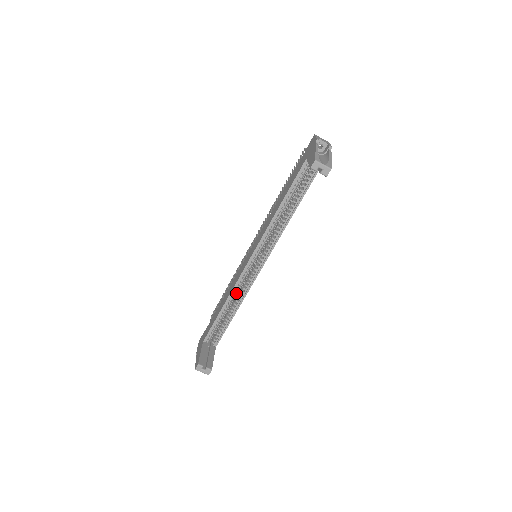
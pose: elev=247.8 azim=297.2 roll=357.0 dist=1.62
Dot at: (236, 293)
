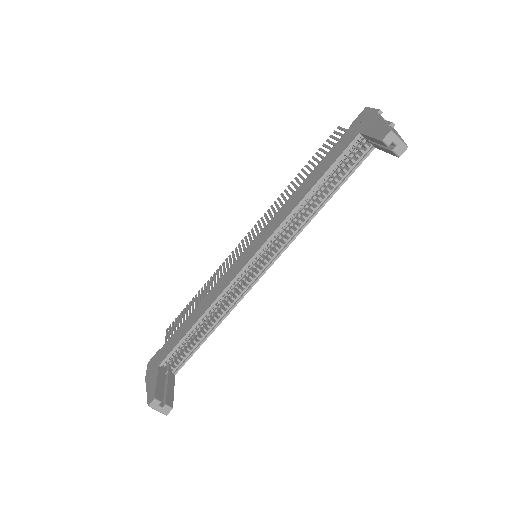
Dot at: (220, 303)
